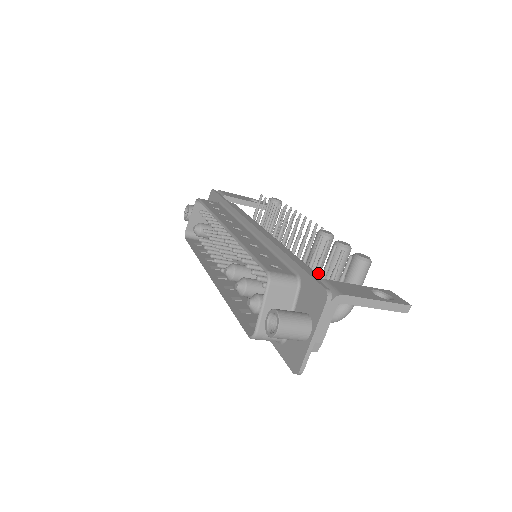
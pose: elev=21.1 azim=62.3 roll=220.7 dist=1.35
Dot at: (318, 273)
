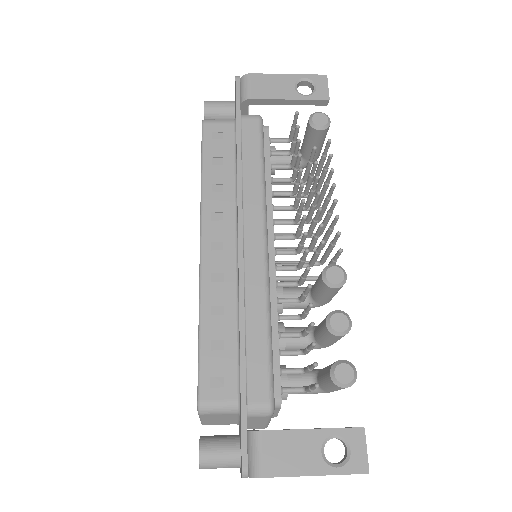
Dot at: (326, 302)
